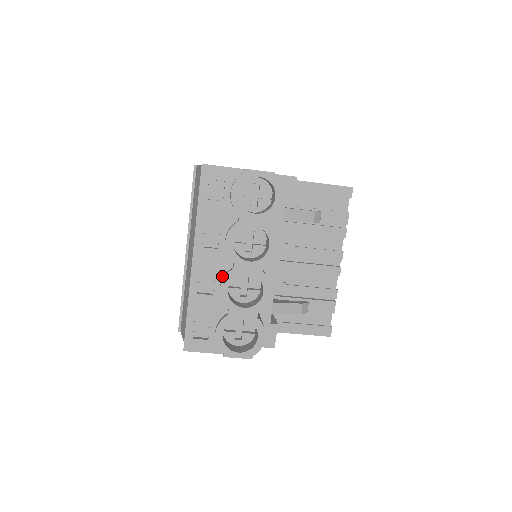
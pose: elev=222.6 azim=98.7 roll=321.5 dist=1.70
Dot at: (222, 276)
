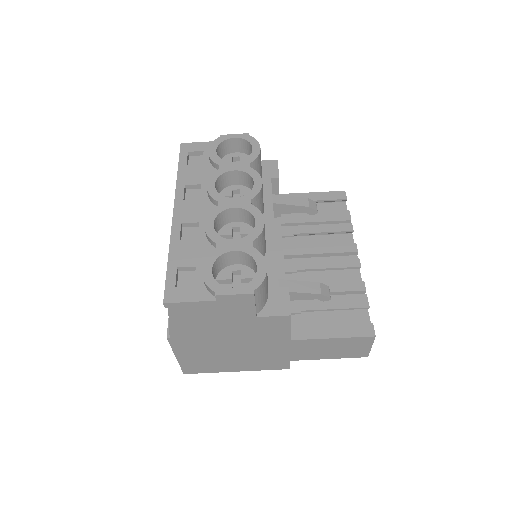
Dot at: occluded
